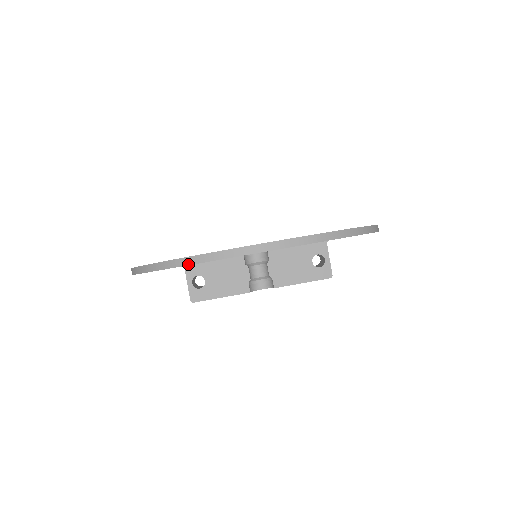
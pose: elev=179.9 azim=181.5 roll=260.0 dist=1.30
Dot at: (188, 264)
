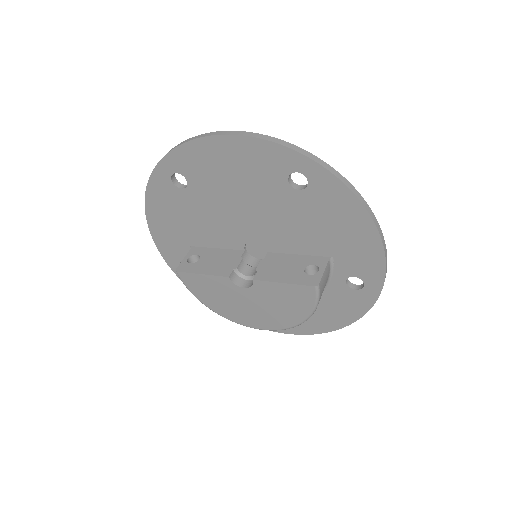
Dot at: (170, 151)
